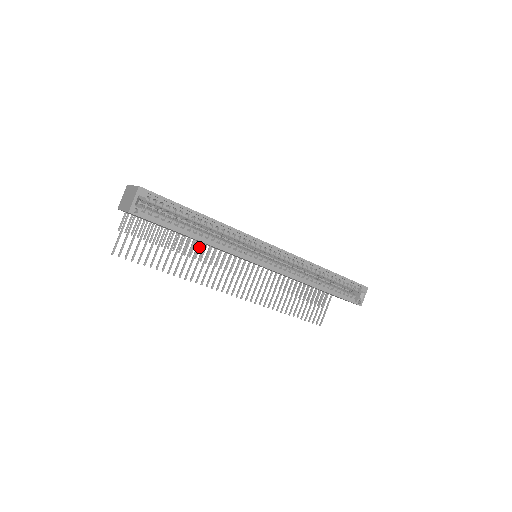
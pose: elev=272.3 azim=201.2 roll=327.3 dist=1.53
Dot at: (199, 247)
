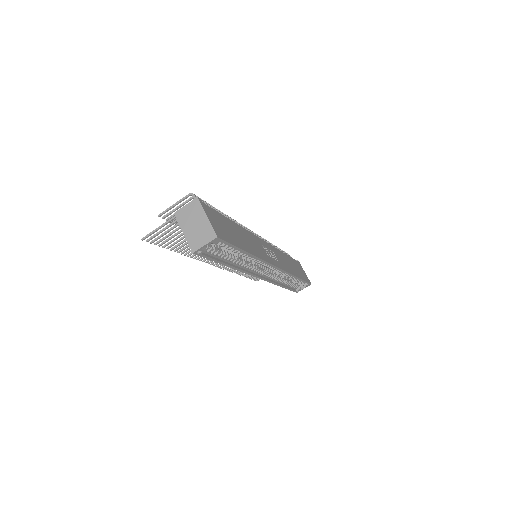
Dot at: occluded
